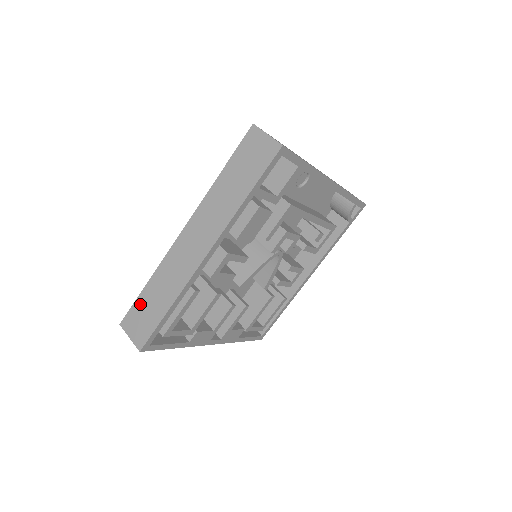
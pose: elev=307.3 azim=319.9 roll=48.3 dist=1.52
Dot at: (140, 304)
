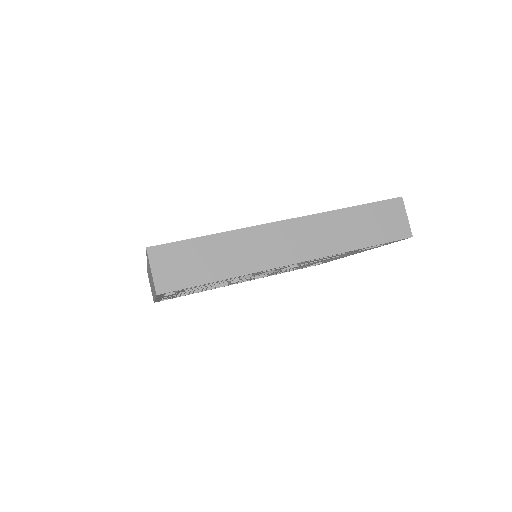
Dot at: (190, 248)
